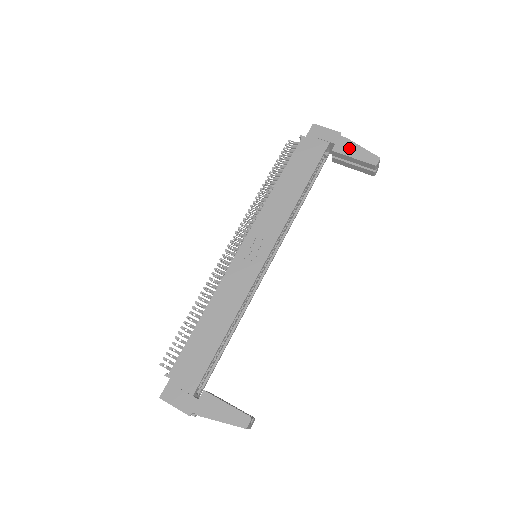
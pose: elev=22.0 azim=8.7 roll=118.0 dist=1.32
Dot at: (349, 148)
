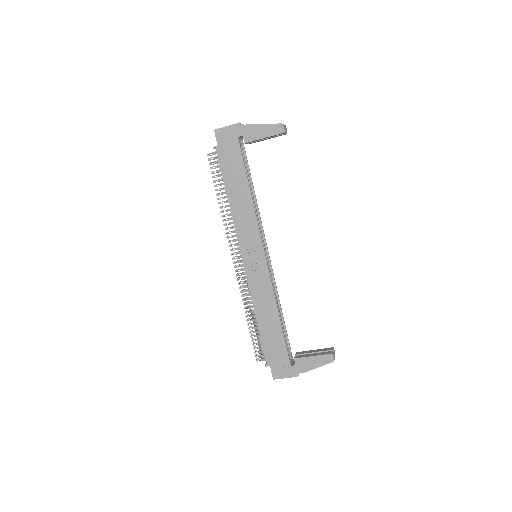
Dot at: (255, 132)
